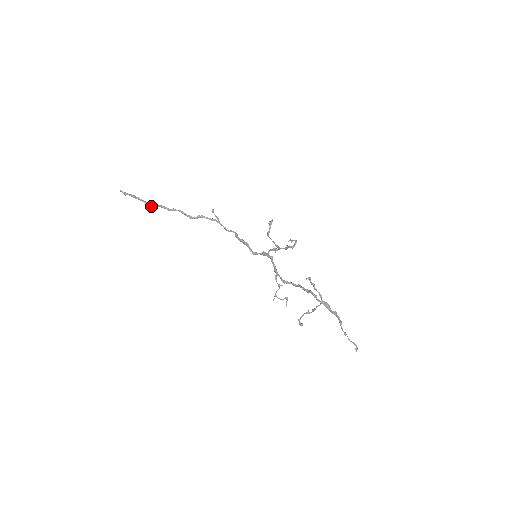
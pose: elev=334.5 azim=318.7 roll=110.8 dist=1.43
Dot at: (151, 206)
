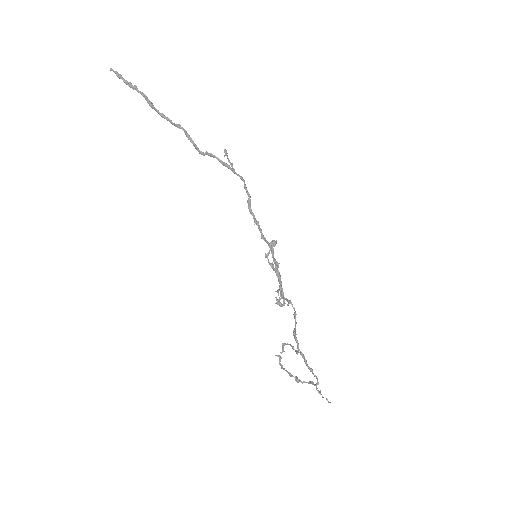
Dot at: (151, 107)
